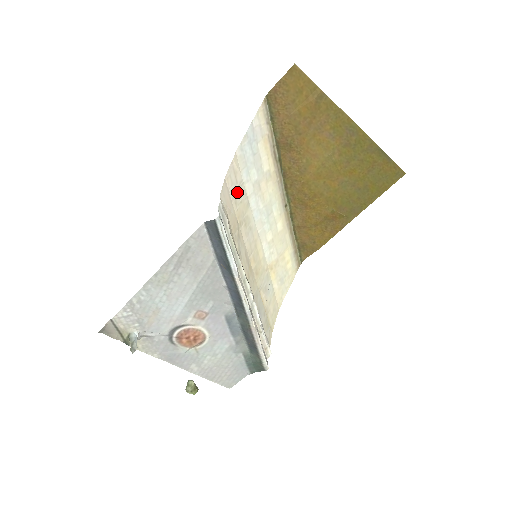
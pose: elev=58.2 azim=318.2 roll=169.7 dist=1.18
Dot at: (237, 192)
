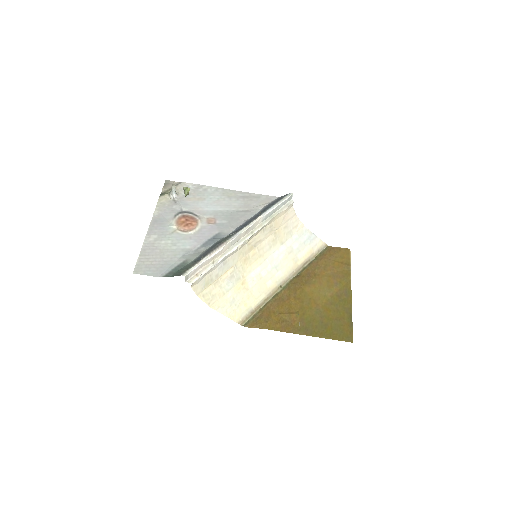
Dot at: (289, 229)
